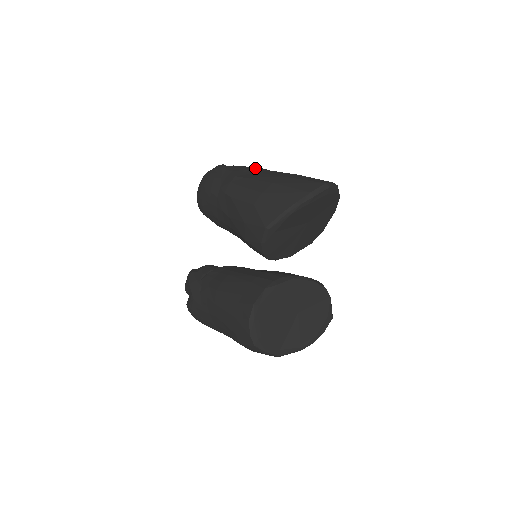
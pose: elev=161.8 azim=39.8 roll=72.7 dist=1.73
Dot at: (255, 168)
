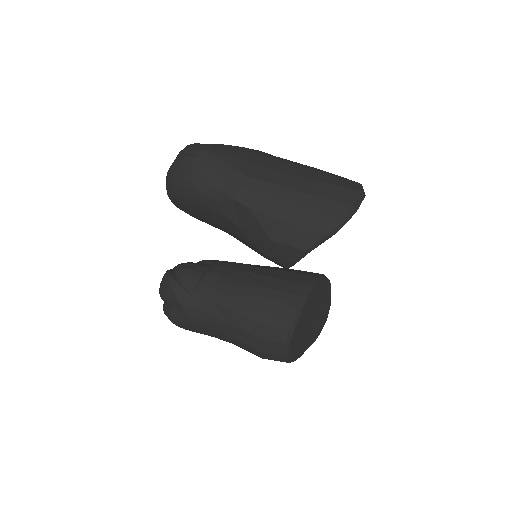
Dot at: (257, 156)
